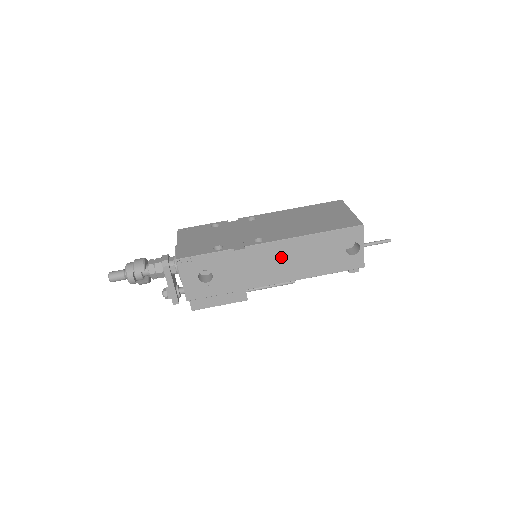
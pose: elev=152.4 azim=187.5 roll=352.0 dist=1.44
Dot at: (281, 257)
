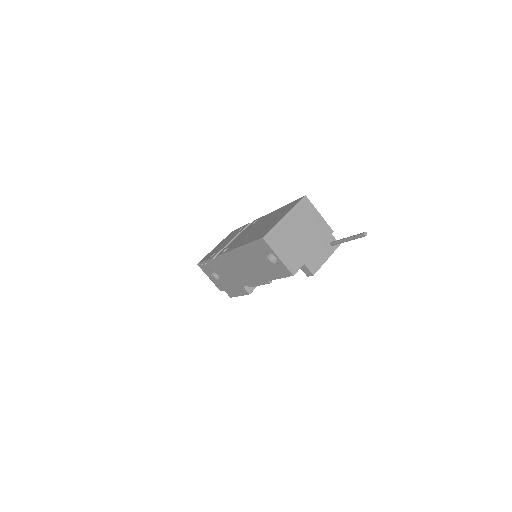
Dot at: (238, 264)
